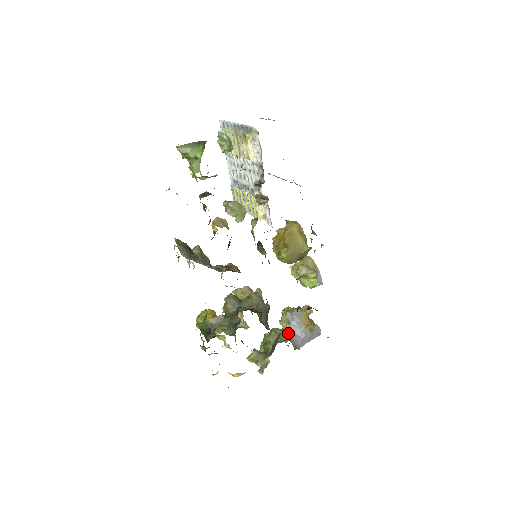
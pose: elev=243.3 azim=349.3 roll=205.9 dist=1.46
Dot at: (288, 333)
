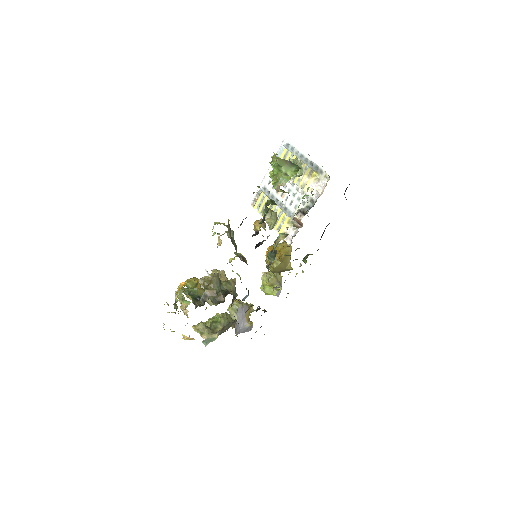
Dot at: occluded
